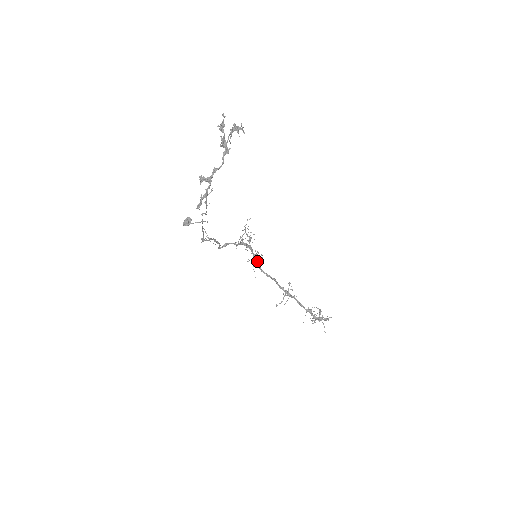
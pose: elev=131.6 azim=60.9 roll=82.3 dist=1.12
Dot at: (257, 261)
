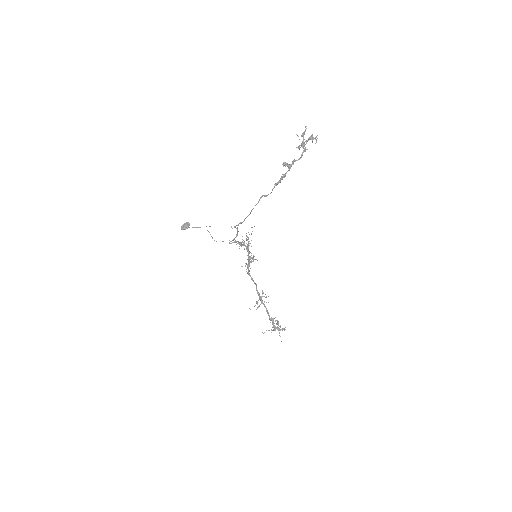
Dot at: occluded
